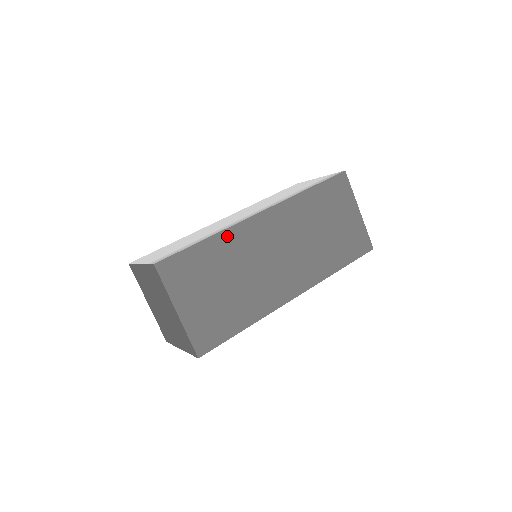
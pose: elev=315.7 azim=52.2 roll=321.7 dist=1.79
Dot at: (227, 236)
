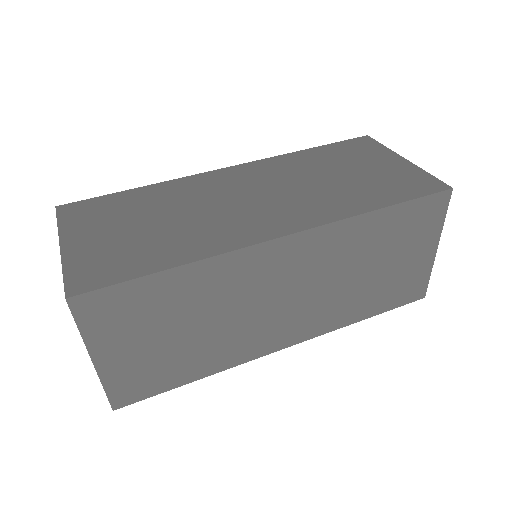
Dot at: (170, 185)
